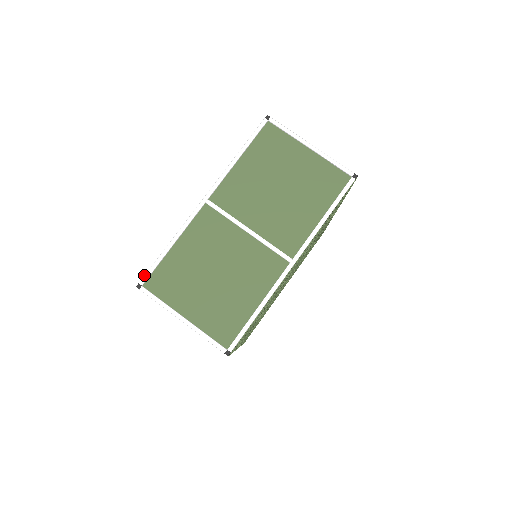
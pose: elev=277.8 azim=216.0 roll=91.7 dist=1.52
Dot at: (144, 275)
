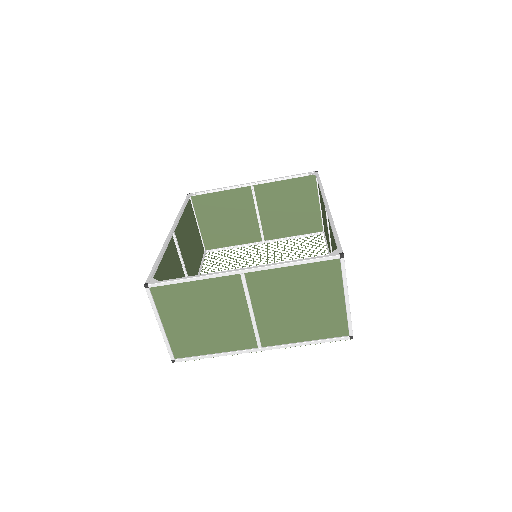
Dot at: (156, 283)
